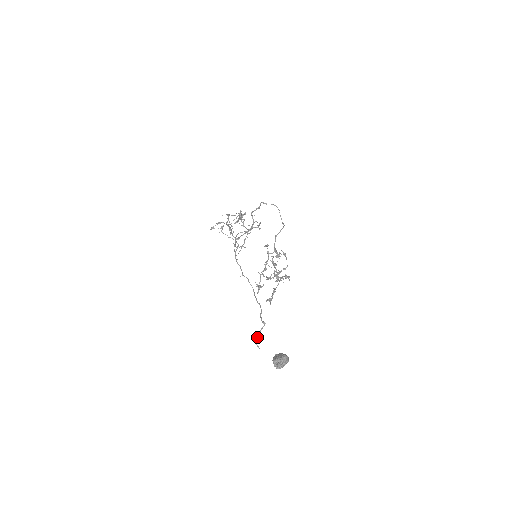
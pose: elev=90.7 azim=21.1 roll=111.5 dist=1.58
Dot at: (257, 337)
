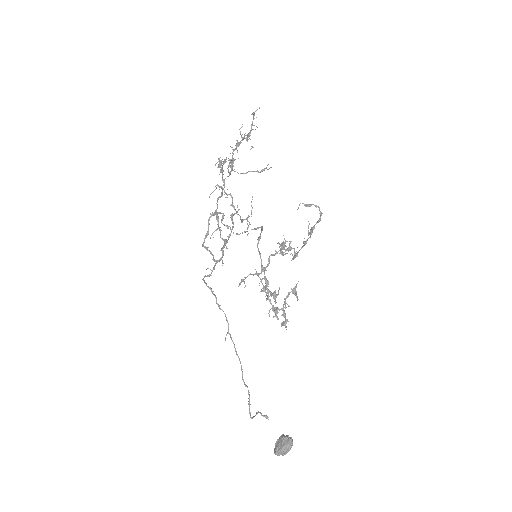
Dot at: occluded
